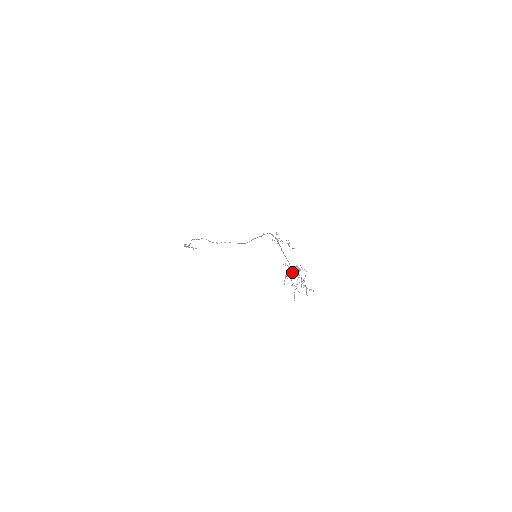
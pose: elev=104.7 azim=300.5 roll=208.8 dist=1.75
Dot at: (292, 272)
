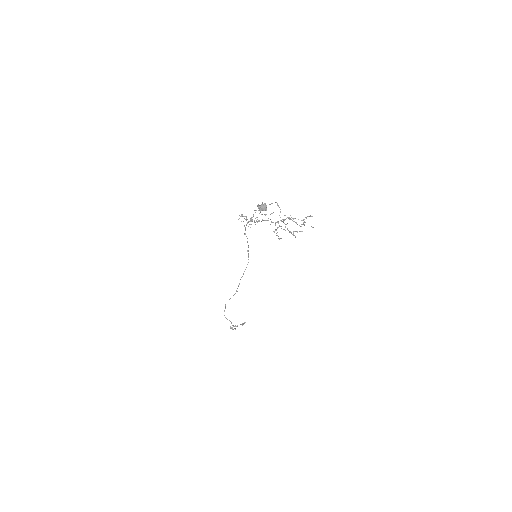
Dot at: (275, 222)
